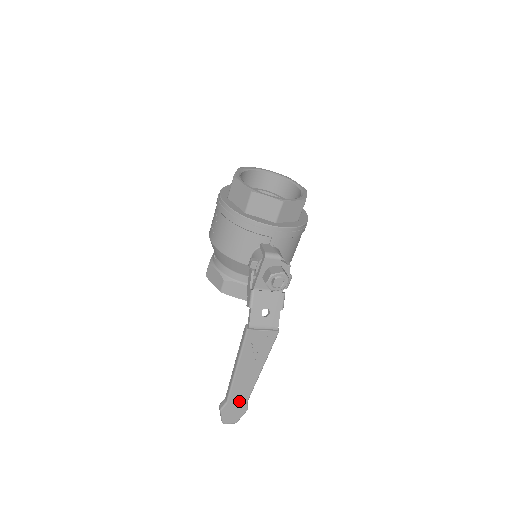
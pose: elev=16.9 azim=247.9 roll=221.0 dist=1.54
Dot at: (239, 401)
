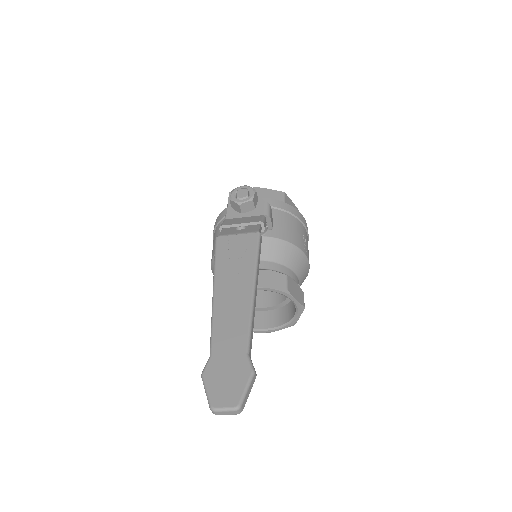
Dot at: (231, 351)
